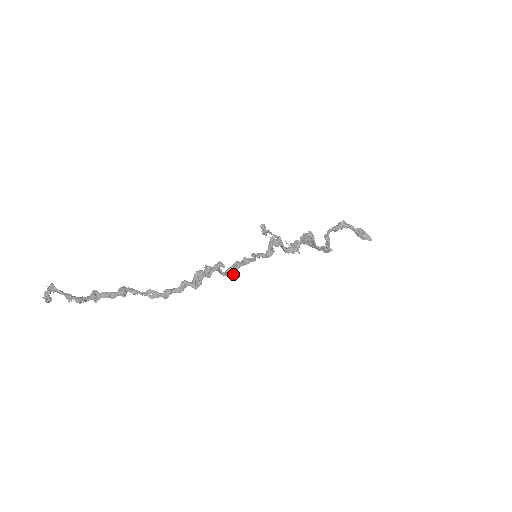
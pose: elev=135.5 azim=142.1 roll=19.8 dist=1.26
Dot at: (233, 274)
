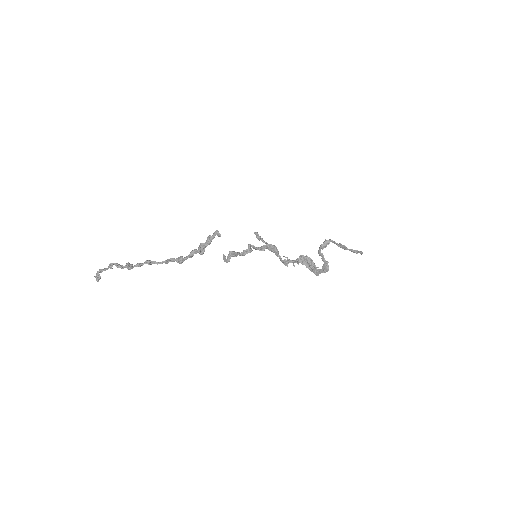
Dot at: (233, 255)
